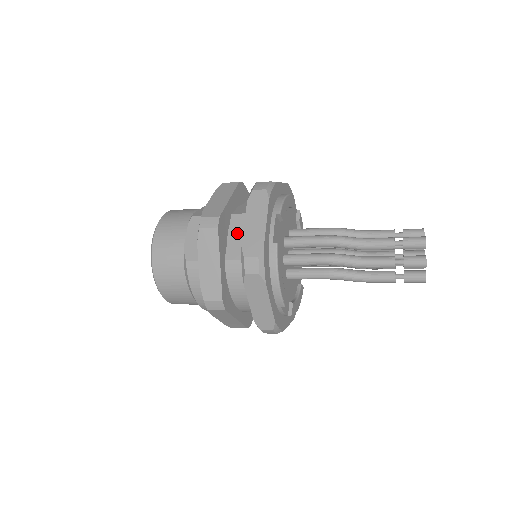
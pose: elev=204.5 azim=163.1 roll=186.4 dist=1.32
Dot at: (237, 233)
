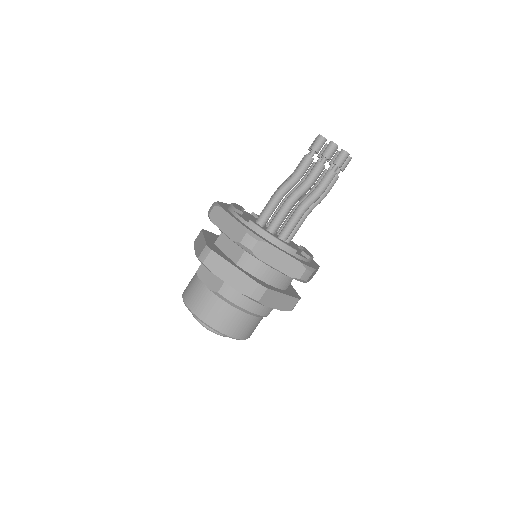
Dot at: (227, 246)
